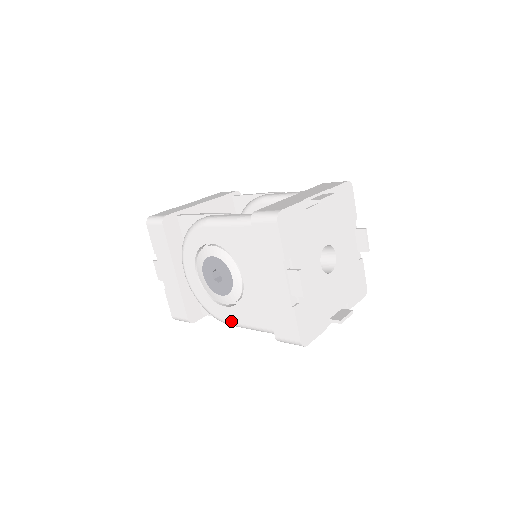
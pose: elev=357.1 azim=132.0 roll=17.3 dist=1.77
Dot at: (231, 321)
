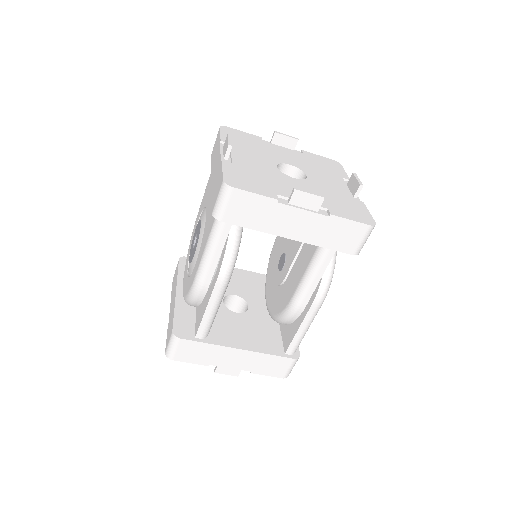
Dot at: (196, 271)
